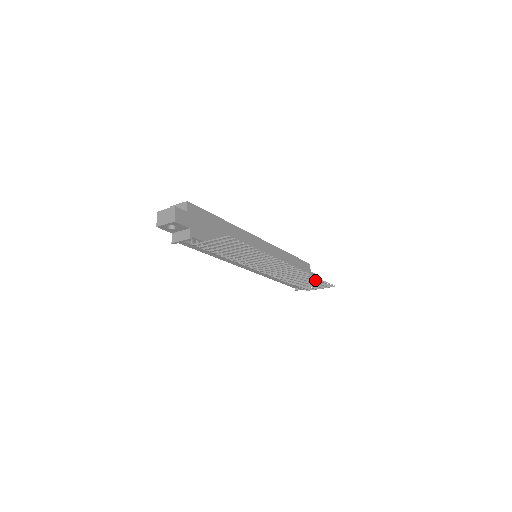
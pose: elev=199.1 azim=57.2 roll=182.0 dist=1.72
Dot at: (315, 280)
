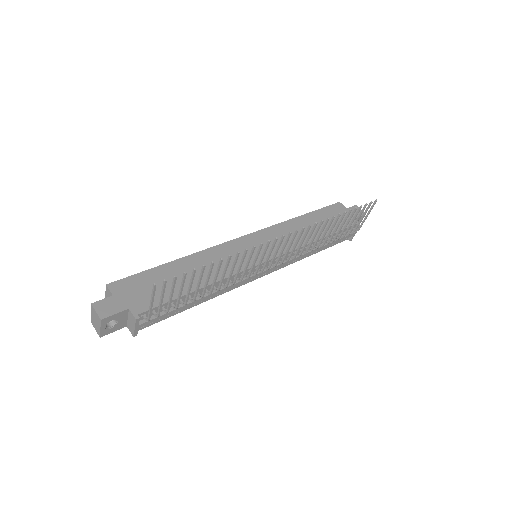
Dot at: (342, 218)
